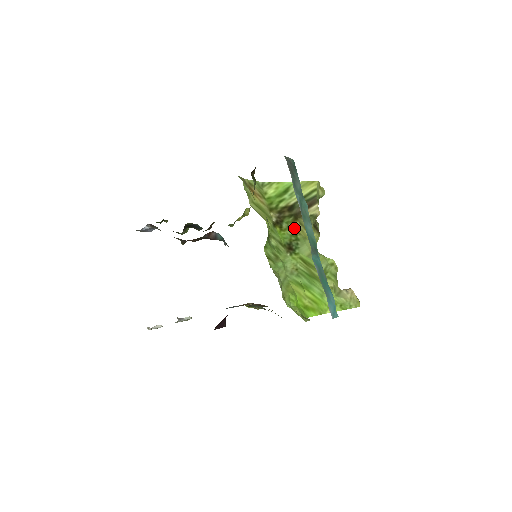
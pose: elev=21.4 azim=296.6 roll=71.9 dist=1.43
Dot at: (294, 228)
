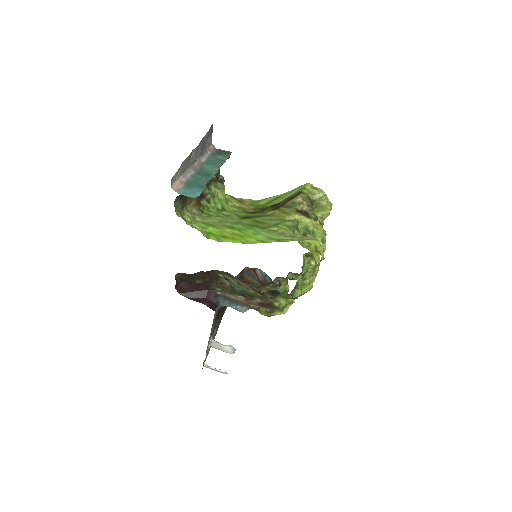
Dot at: (270, 214)
